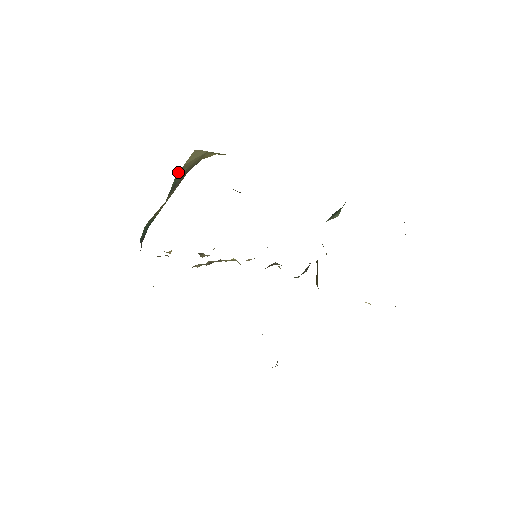
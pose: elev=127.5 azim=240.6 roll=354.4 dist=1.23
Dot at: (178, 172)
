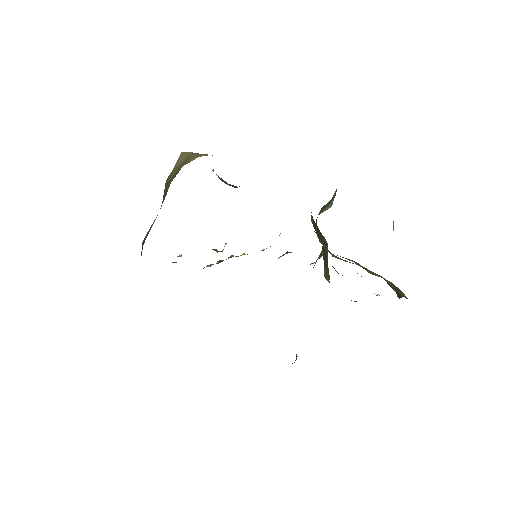
Dot at: (167, 180)
